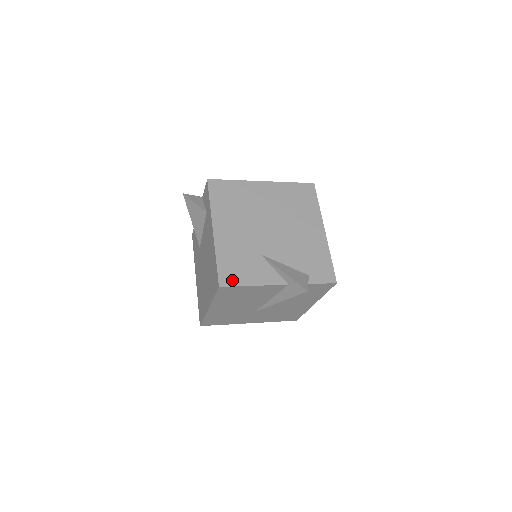
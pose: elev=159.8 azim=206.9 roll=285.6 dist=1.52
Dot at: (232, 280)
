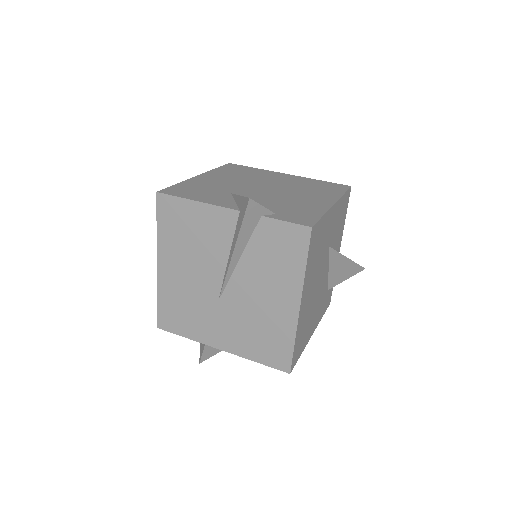
Dot at: (176, 193)
